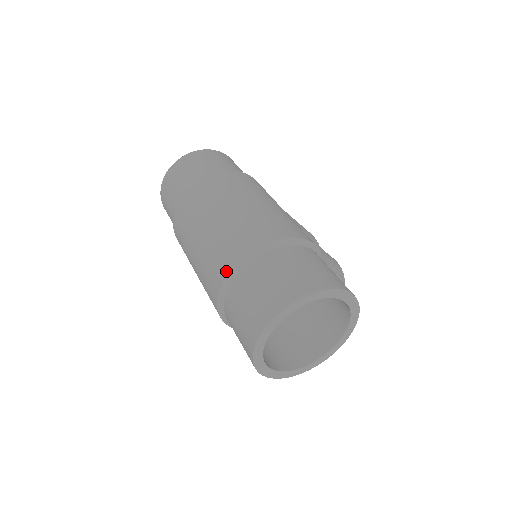
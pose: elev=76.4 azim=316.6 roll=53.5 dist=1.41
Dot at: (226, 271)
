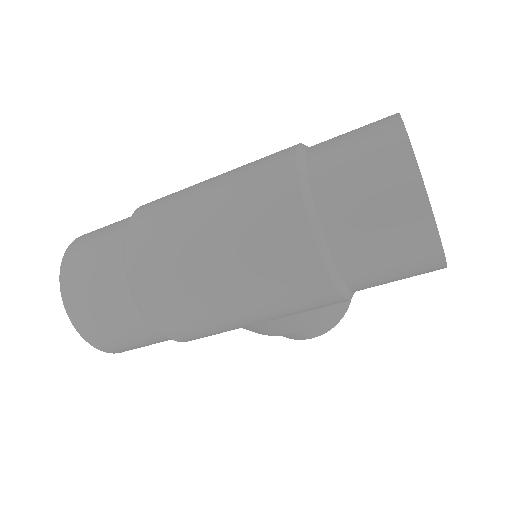
Dot at: (298, 206)
